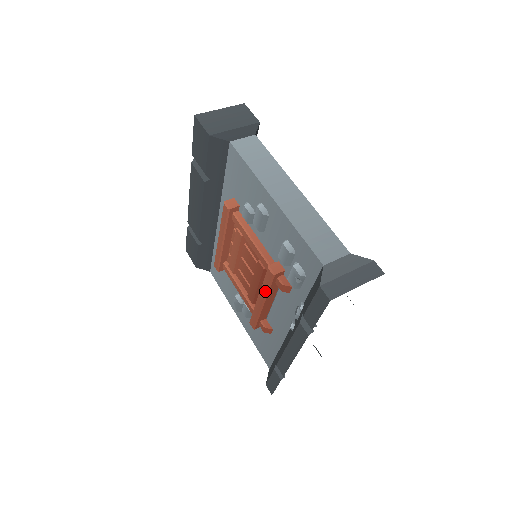
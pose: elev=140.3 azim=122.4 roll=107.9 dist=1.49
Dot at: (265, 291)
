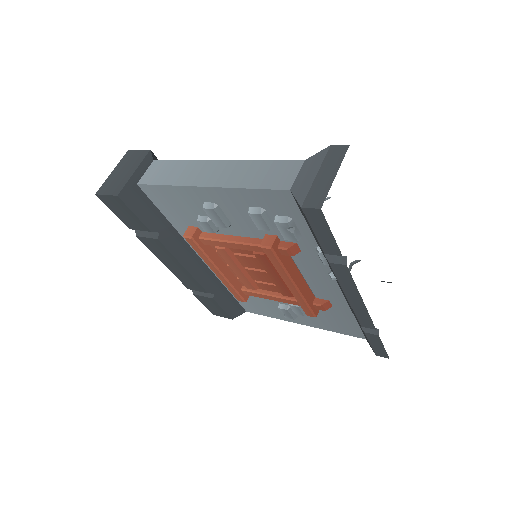
Dot at: (283, 271)
